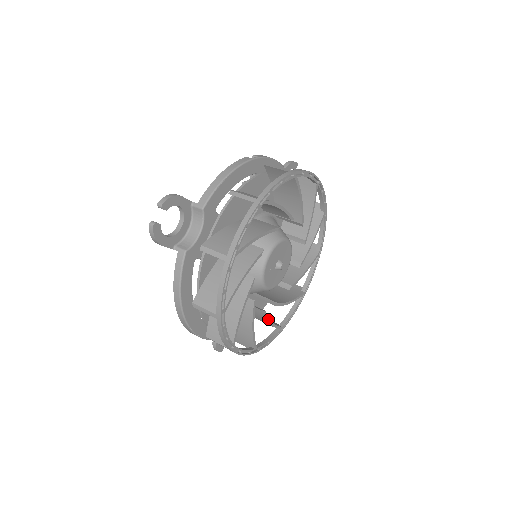
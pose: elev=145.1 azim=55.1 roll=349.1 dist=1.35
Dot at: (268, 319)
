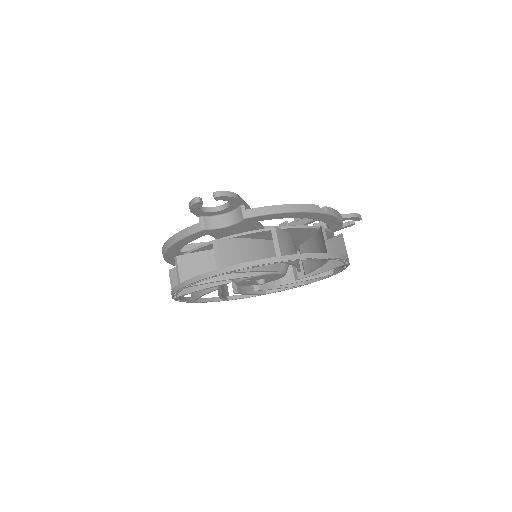
Dot at: (220, 295)
